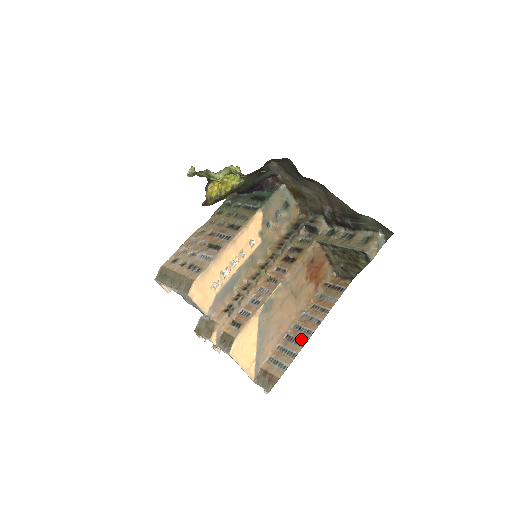
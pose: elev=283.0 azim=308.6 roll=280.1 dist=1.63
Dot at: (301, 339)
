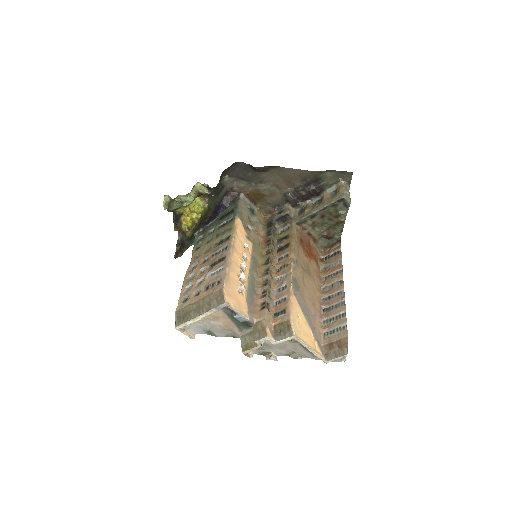
Dot at: (338, 301)
